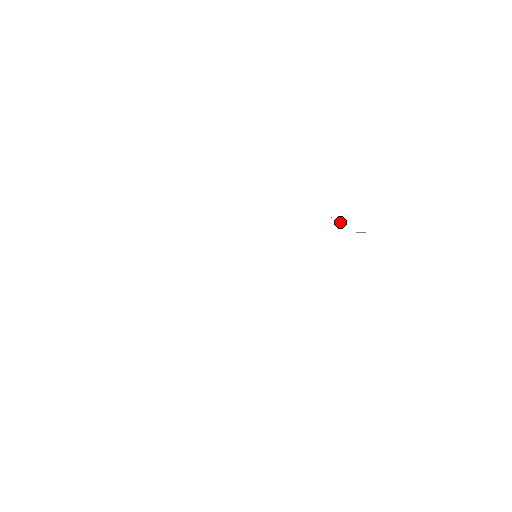
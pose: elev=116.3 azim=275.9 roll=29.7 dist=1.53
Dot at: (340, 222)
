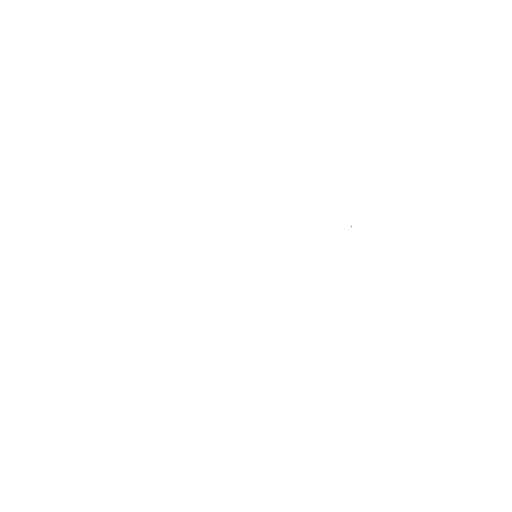
Dot at: occluded
